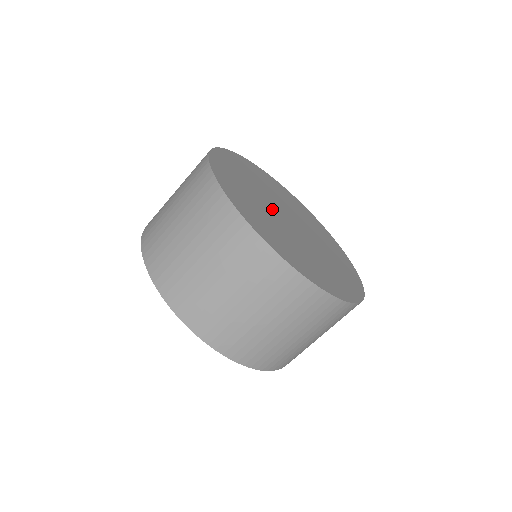
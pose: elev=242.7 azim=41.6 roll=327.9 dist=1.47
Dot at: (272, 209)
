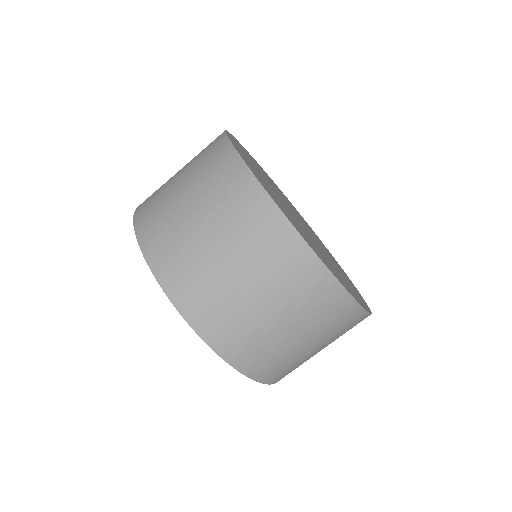
Dot at: occluded
